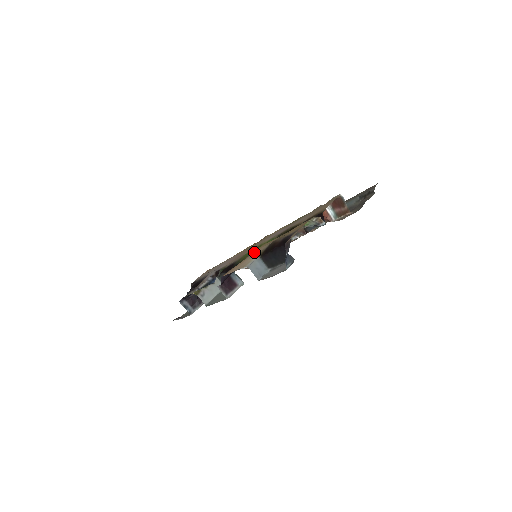
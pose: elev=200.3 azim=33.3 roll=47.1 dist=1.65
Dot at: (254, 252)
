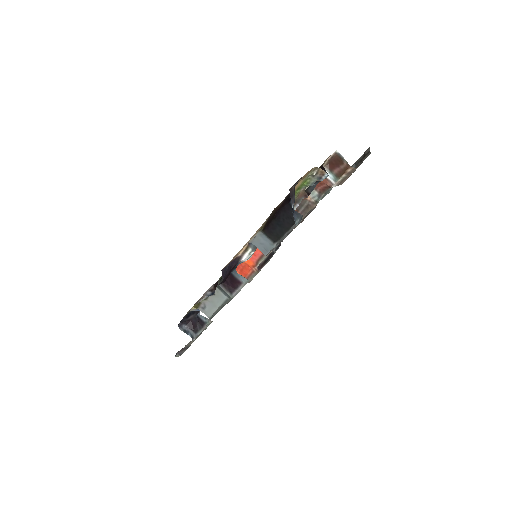
Dot at: occluded
